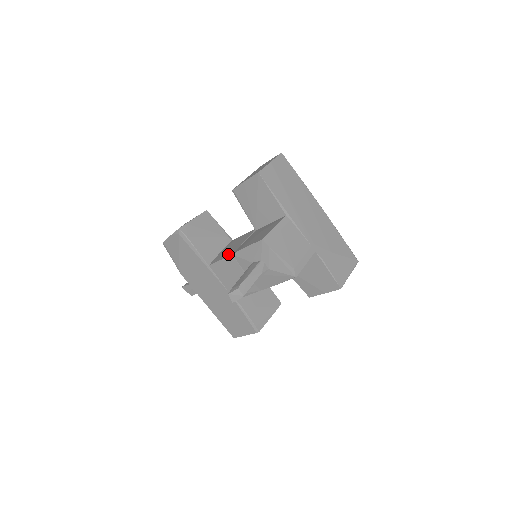
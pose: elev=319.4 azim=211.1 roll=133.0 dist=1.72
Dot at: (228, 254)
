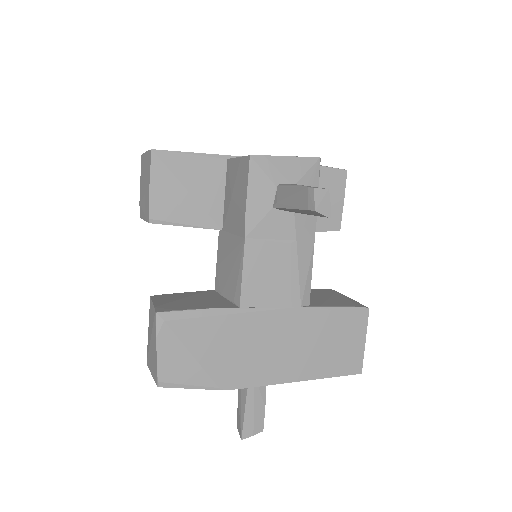
Dot at: (239, 255)
